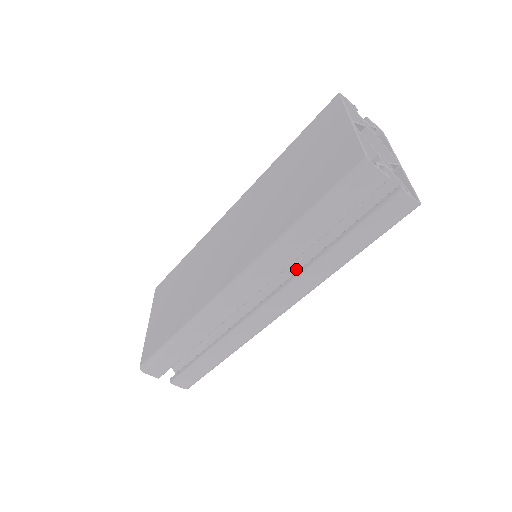
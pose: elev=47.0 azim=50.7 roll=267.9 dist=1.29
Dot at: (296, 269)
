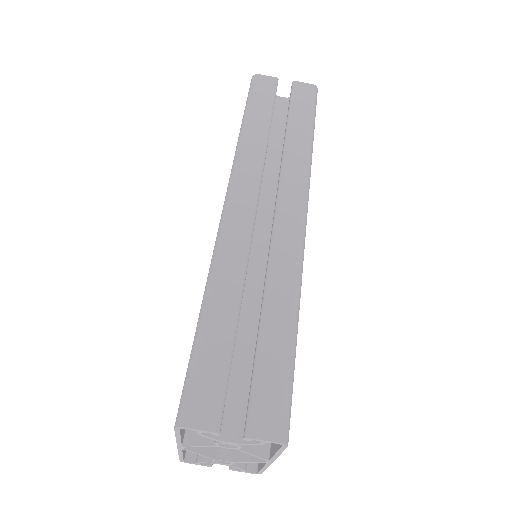
Dot at: occluded
